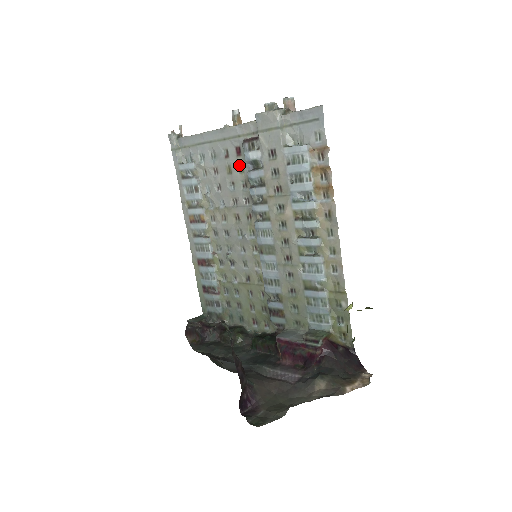
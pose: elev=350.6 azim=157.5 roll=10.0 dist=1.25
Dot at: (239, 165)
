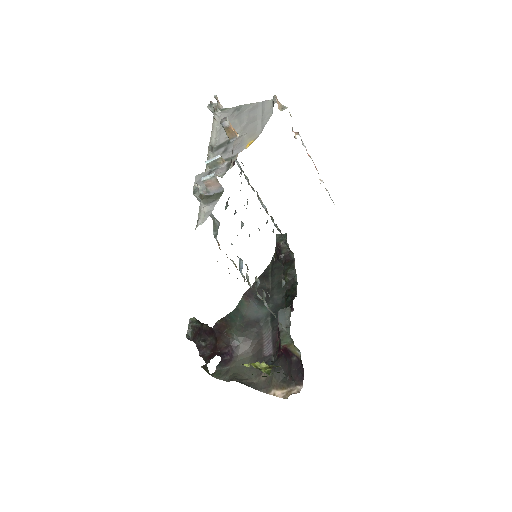
Dot at: occluded
